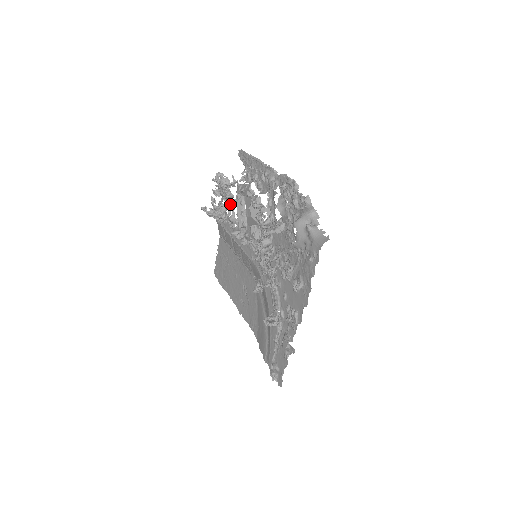
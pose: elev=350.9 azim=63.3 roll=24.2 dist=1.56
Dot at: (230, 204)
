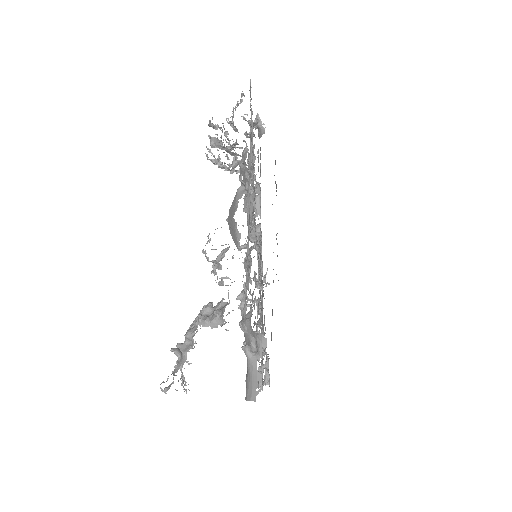
Dot at: (239, 160)
